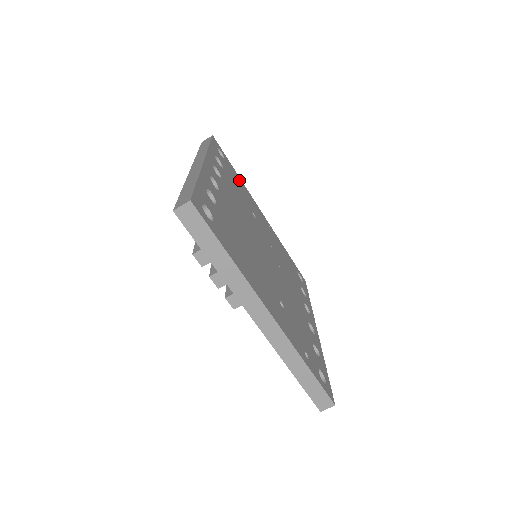
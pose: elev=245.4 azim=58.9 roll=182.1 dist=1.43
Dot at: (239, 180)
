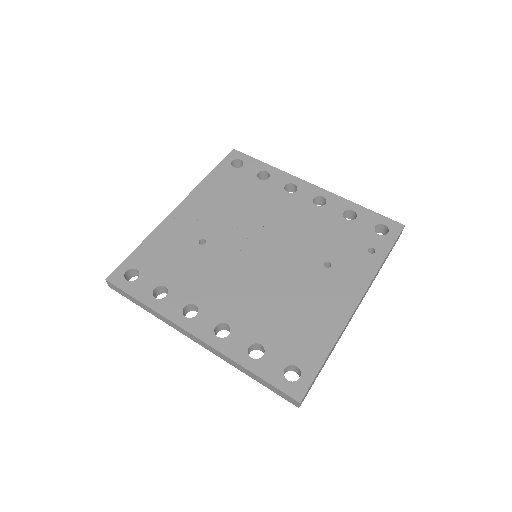
Dot at: (152, 246)
